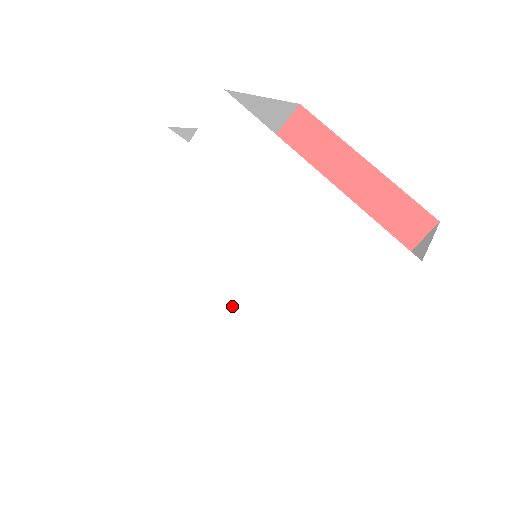
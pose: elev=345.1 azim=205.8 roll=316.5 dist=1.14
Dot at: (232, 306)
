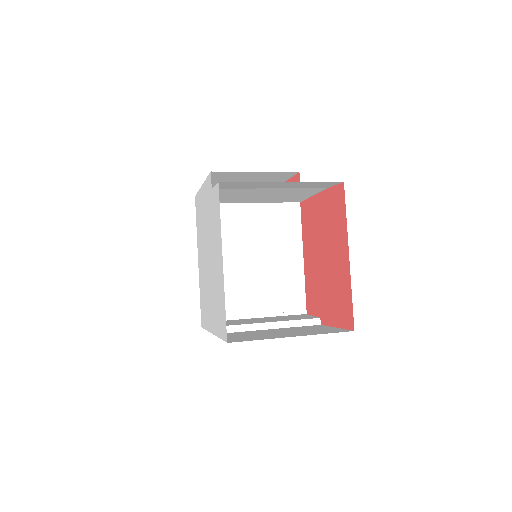
Dot at: (207, 276)
